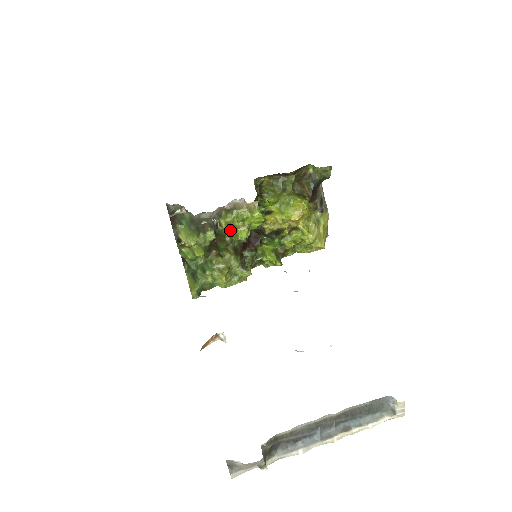
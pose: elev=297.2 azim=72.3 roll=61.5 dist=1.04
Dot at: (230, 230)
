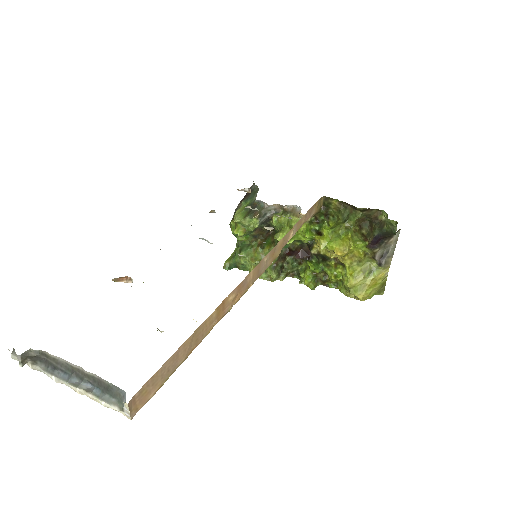
Dot at: (279, 229)
